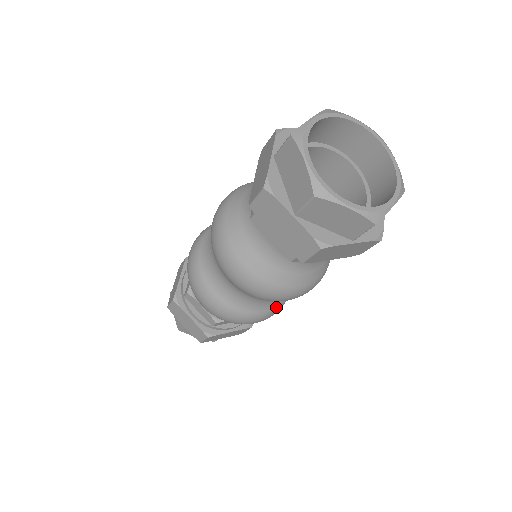
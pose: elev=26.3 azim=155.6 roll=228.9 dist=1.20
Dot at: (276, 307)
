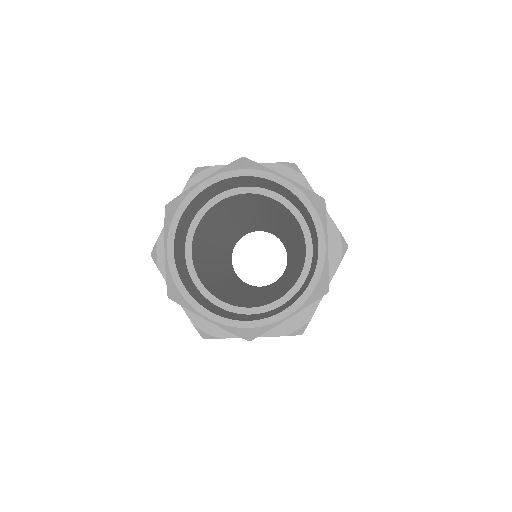
Dot at: occluded
